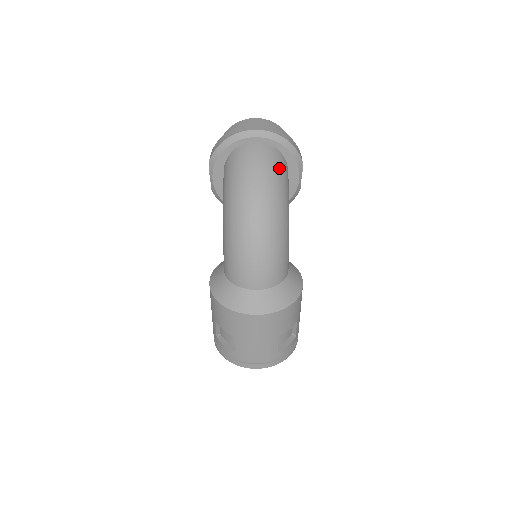
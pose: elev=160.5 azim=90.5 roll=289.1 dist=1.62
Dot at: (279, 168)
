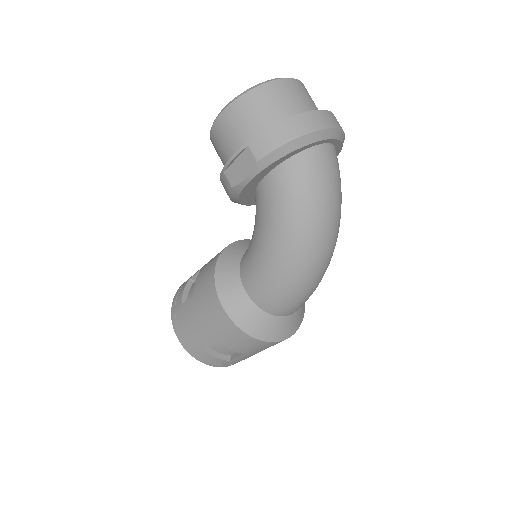
Dot at: occluded
